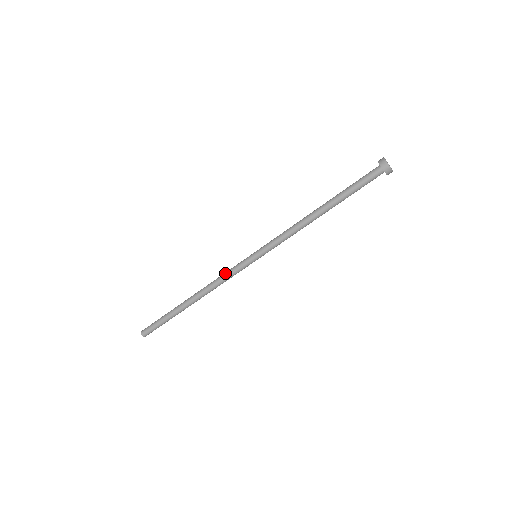
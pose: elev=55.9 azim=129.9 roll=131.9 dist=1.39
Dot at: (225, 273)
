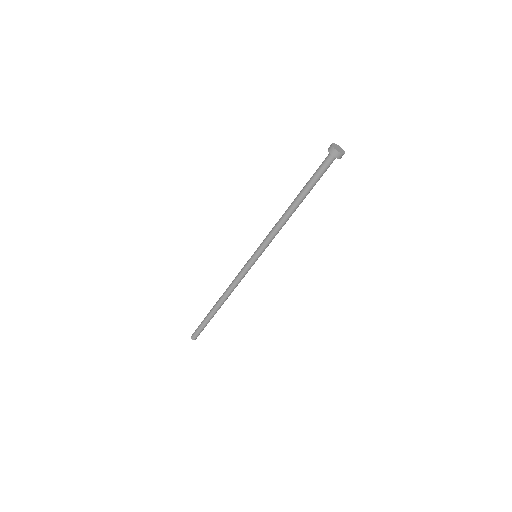
Dot at: (237, 277)
